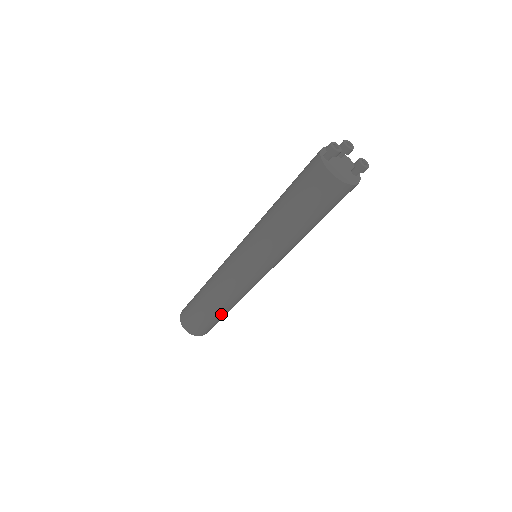
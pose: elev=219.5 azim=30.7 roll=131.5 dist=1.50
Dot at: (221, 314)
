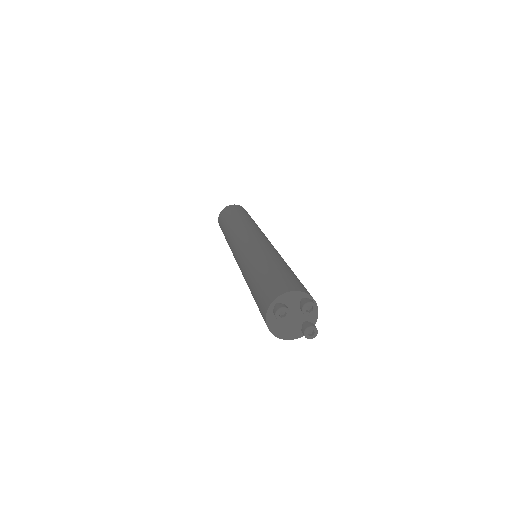
Dot at: occluded
